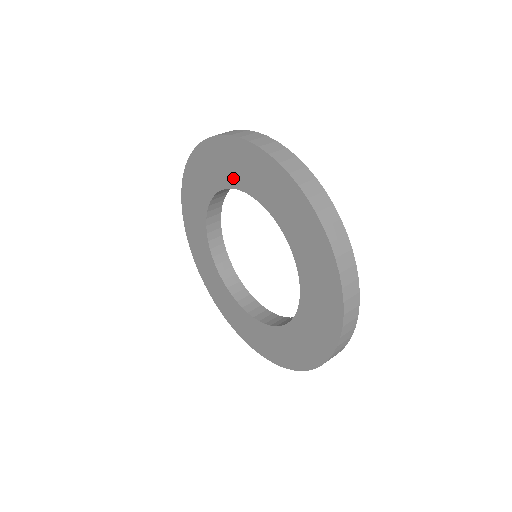
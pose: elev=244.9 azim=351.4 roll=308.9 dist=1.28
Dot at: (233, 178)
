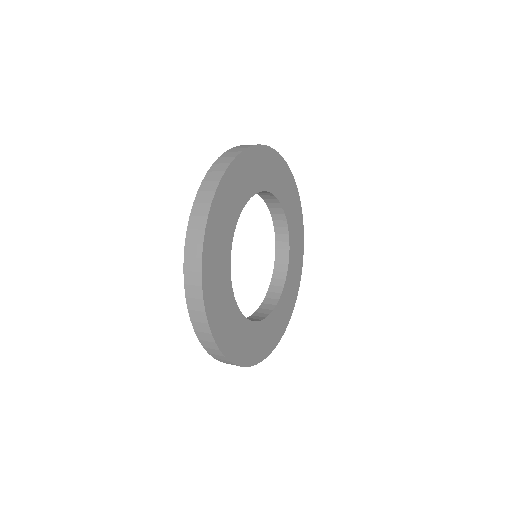
Dot at: occluded
